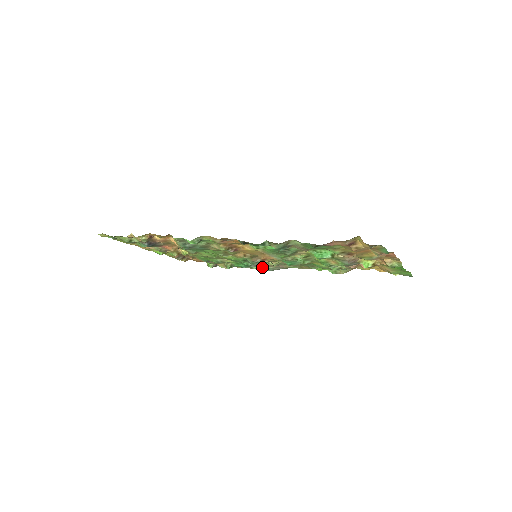
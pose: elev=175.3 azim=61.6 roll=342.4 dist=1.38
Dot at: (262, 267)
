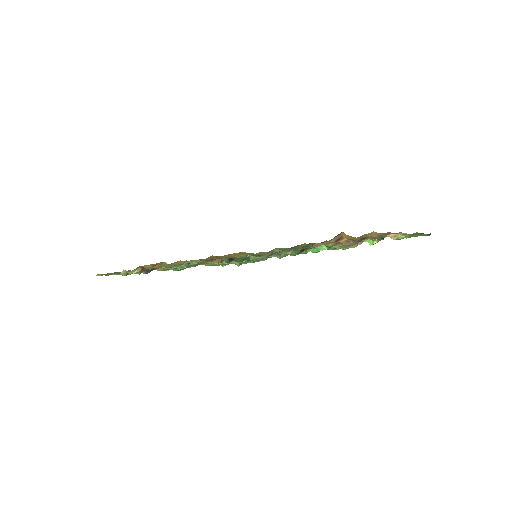
Dot at: occluded
